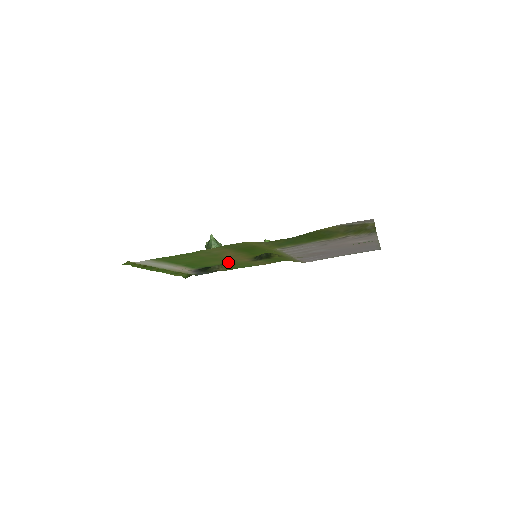
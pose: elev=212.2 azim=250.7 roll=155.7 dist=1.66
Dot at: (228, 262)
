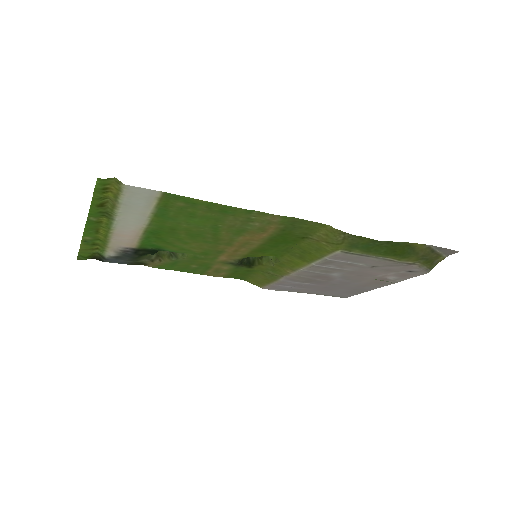
Dot at: (204, 252)
